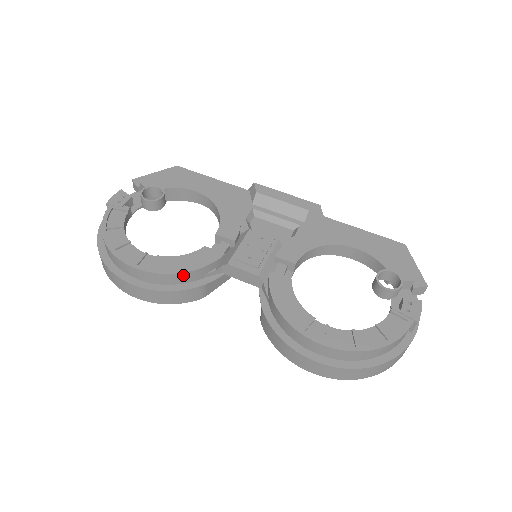
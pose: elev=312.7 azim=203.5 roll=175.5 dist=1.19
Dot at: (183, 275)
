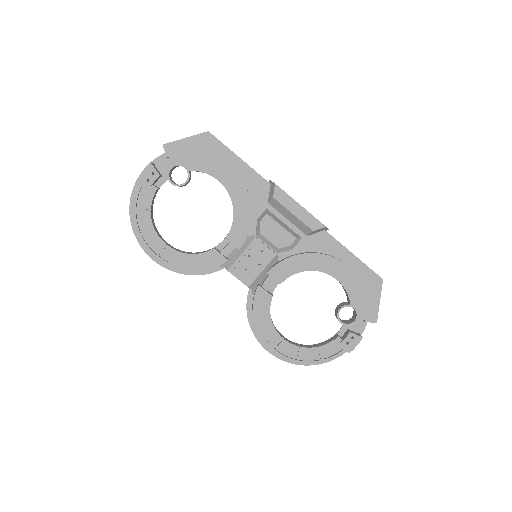
Dot at: (192, 271)
